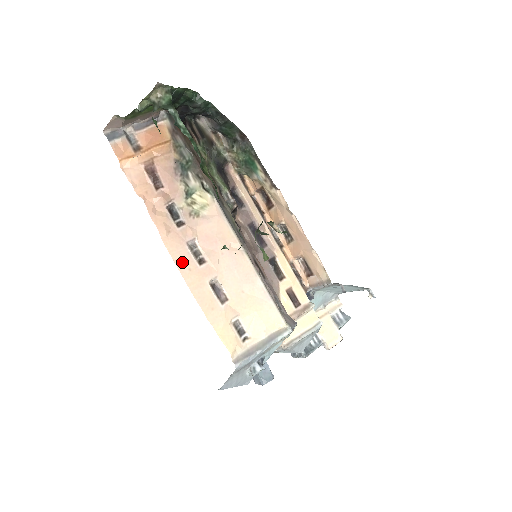
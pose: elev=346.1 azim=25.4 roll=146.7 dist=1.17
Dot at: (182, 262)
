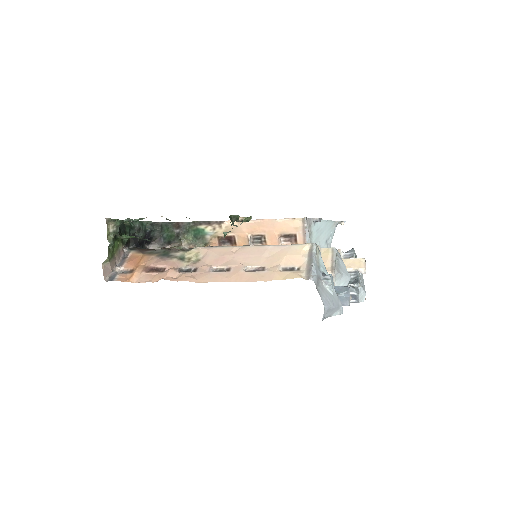
Dot at: (218, 279)
